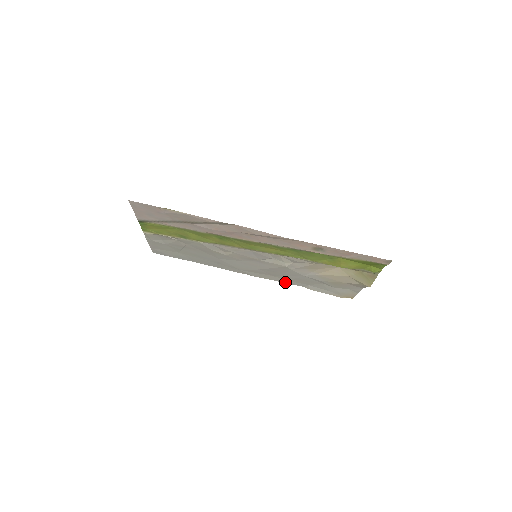
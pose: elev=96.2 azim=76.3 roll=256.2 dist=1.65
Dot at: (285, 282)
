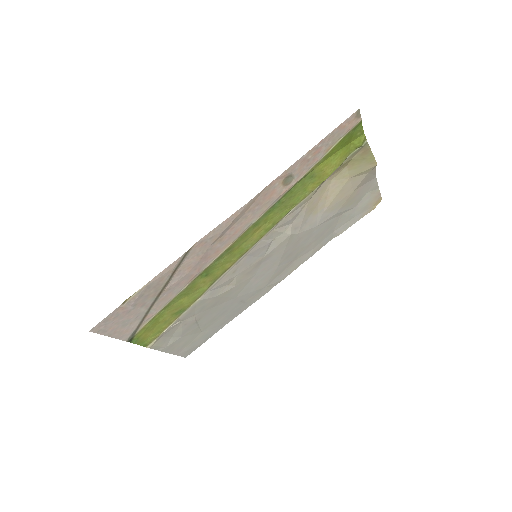
Dot at: (313, 253)
